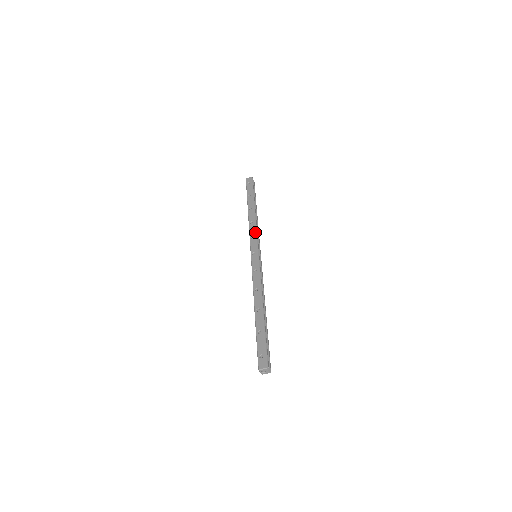
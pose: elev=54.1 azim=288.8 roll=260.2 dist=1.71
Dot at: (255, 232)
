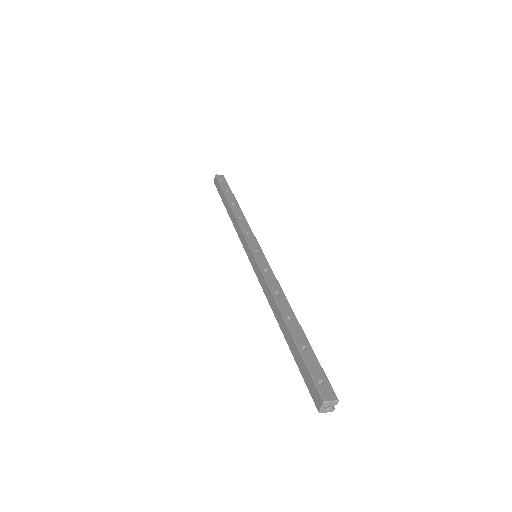
Dot at: (250, 229)
